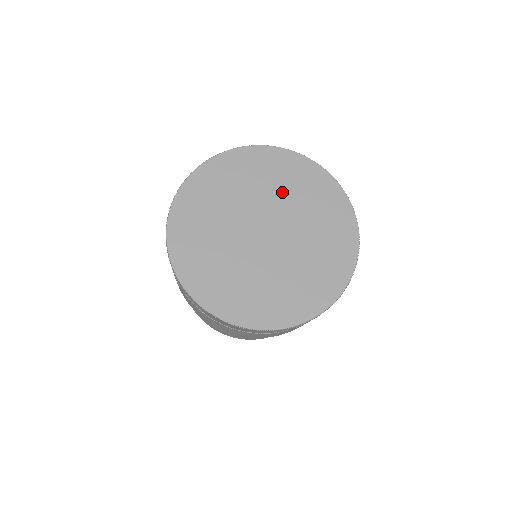
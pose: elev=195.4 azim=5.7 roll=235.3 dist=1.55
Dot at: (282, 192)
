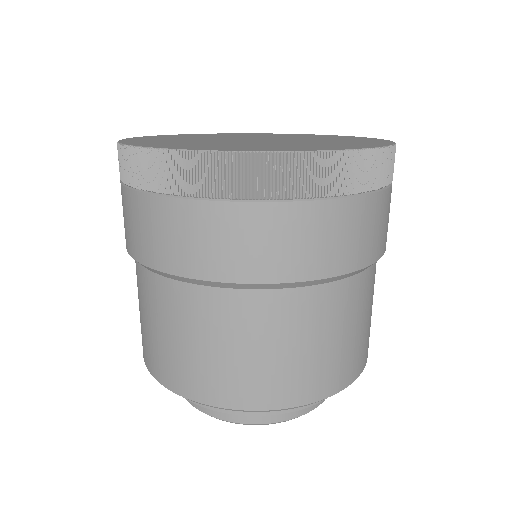
Dot at: (268, 136)
